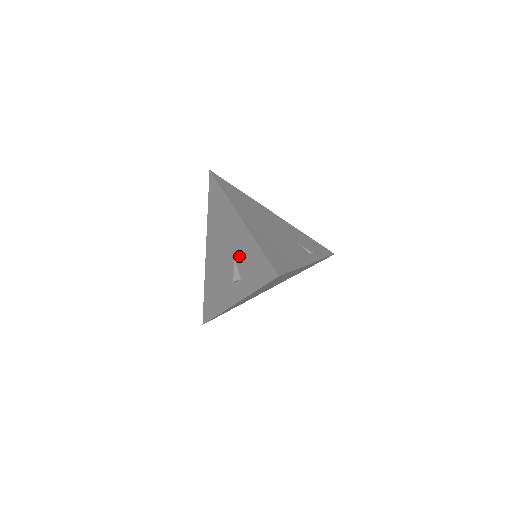
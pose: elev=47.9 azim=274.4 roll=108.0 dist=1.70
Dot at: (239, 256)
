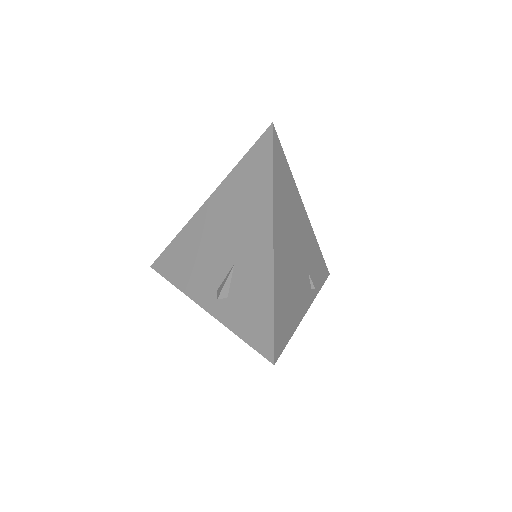
Dot at: (241, 274)
